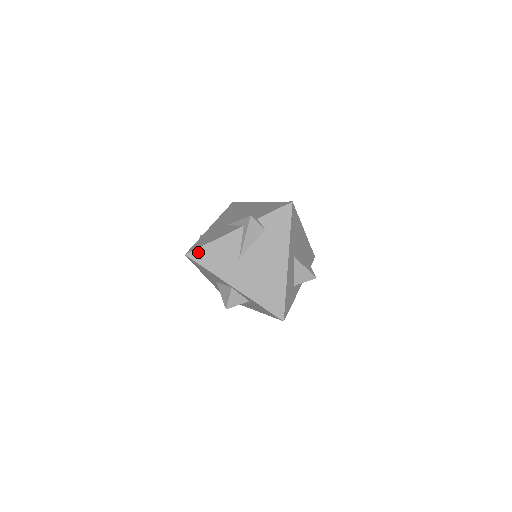
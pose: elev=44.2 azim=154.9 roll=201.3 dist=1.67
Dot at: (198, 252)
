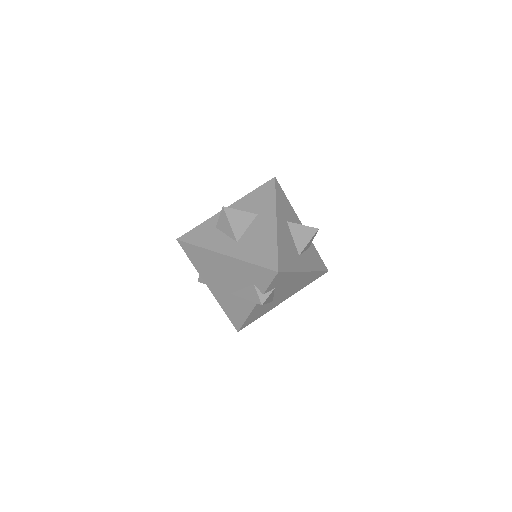
Dot at: (244, 325)
